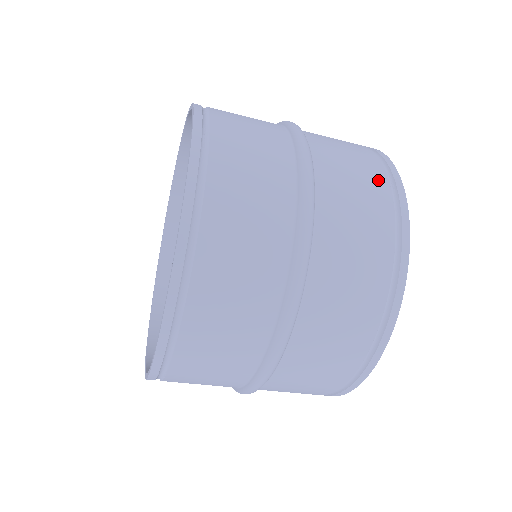
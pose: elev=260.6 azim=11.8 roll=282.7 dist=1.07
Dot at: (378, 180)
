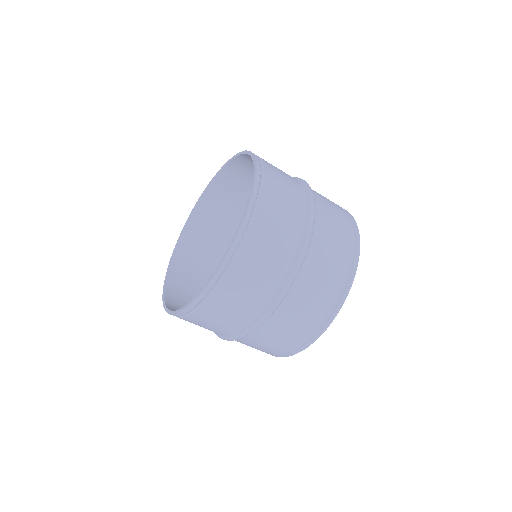
Dot at: (347, 242)
